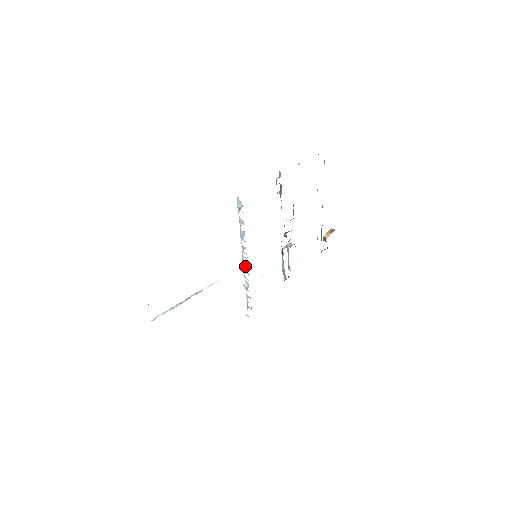
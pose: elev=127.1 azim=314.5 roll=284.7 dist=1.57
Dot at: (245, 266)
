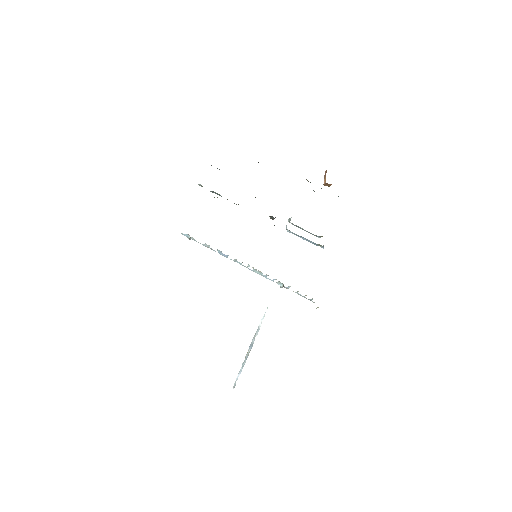
Dot at: (258, 272)
